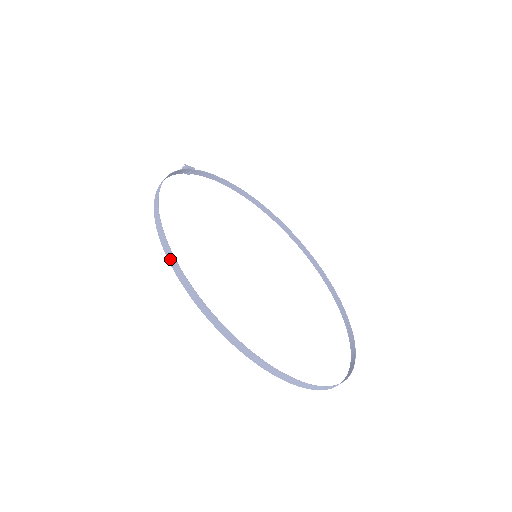
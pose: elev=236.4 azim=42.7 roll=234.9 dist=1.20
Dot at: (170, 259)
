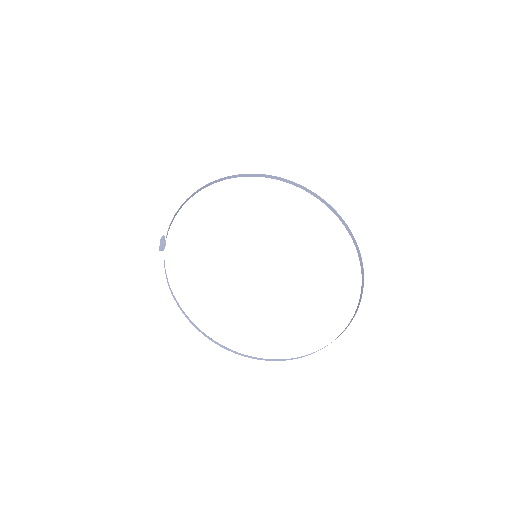
Dot at: (235, 353)
